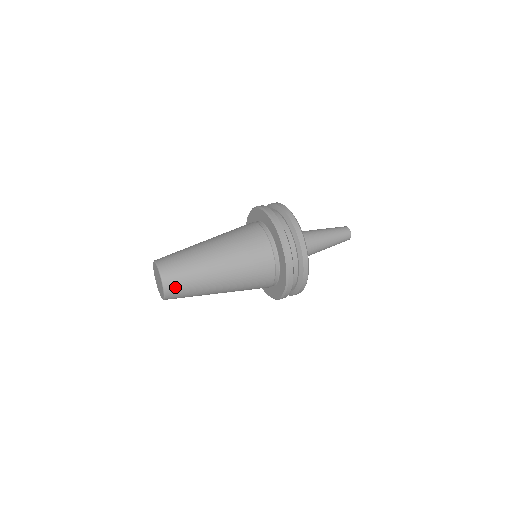
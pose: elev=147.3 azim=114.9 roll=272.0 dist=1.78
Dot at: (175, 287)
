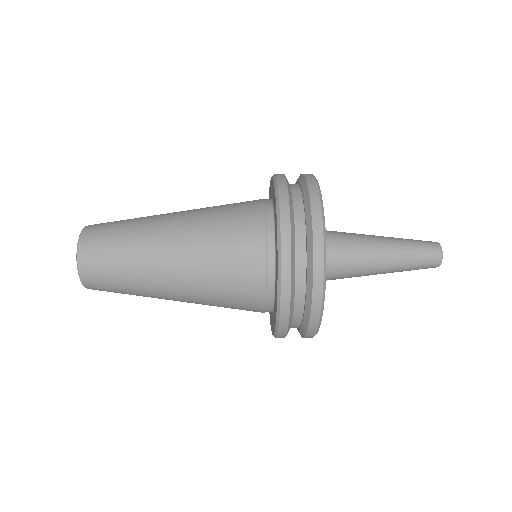
Dot at: (94, 257)
